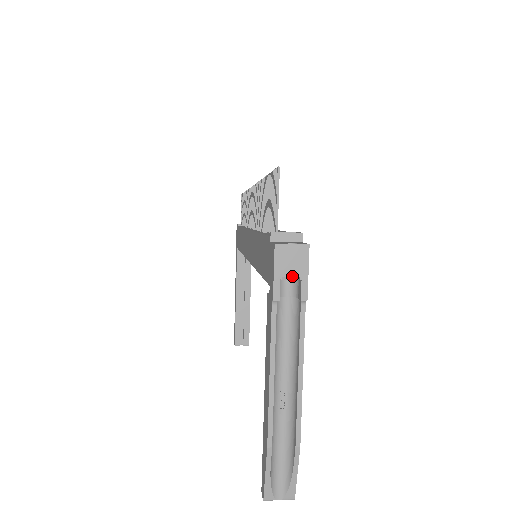
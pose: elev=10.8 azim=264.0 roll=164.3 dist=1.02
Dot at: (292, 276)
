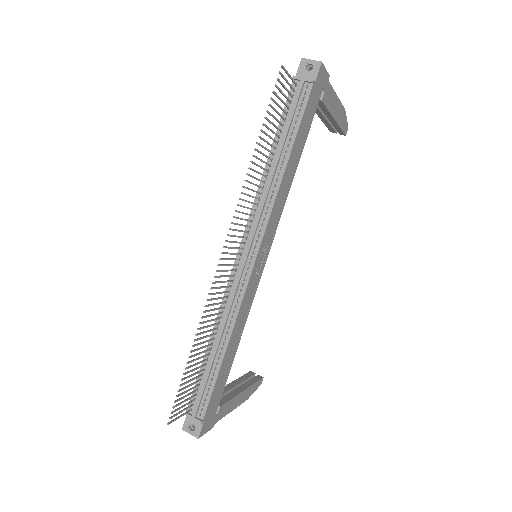
Dot at: occluded
